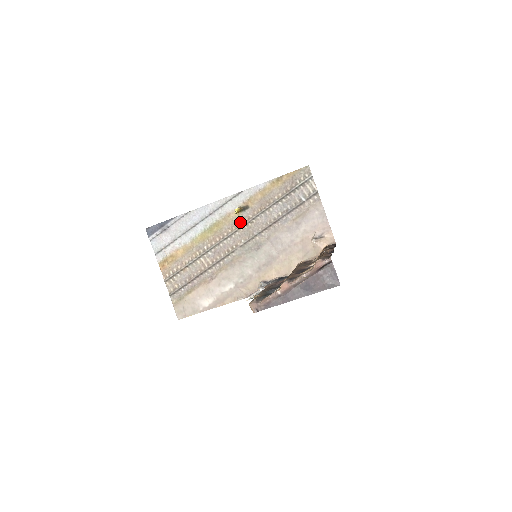
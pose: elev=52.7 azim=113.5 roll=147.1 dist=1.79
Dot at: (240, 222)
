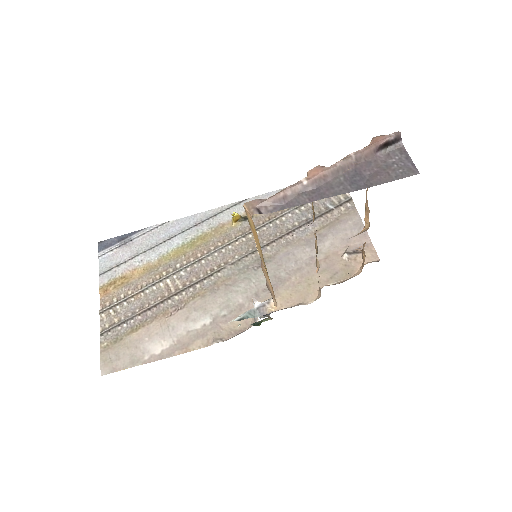
Dot at: (237, 233)
